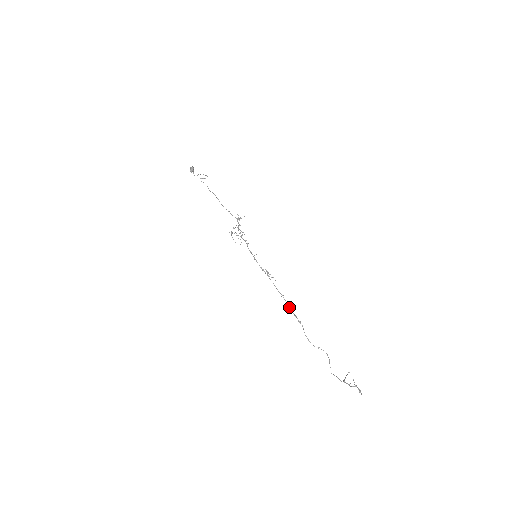
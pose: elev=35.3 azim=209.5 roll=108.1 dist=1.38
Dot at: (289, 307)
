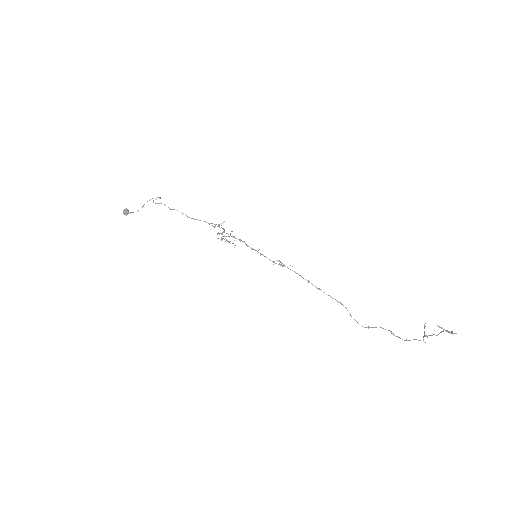
Dot at: occluded
